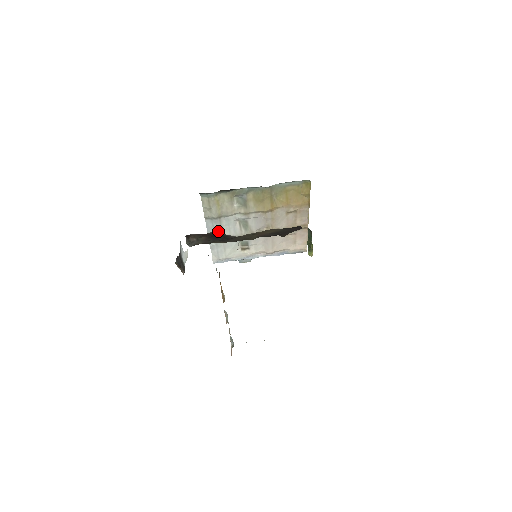
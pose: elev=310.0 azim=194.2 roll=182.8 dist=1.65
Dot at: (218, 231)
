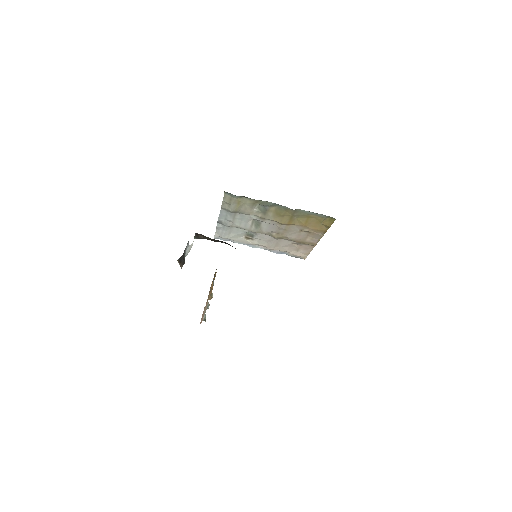
Dot at: (229, 220)
